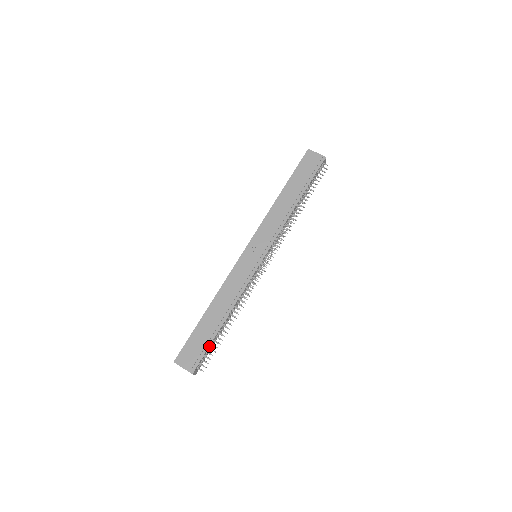
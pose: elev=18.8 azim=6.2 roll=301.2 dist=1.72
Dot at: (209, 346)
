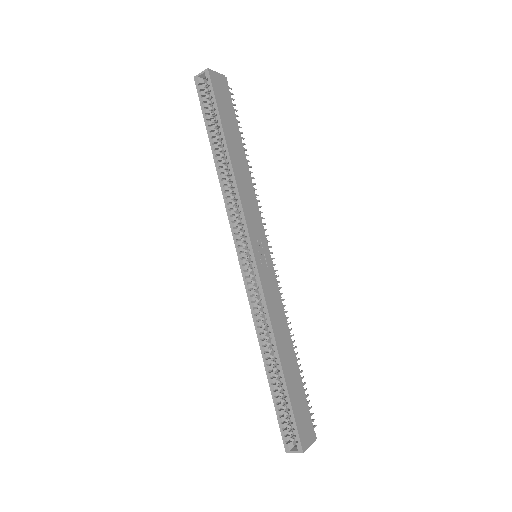
Dot at: (304, 396)
